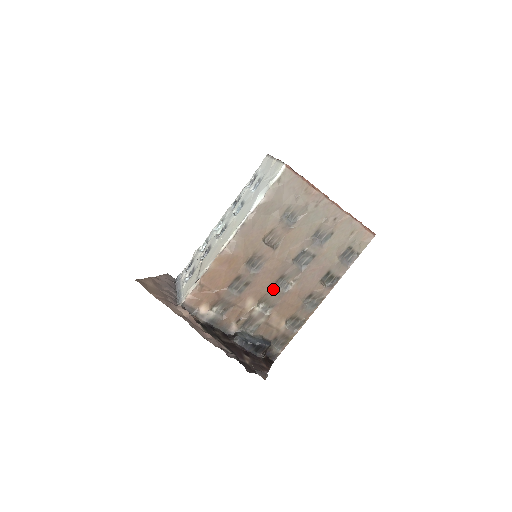
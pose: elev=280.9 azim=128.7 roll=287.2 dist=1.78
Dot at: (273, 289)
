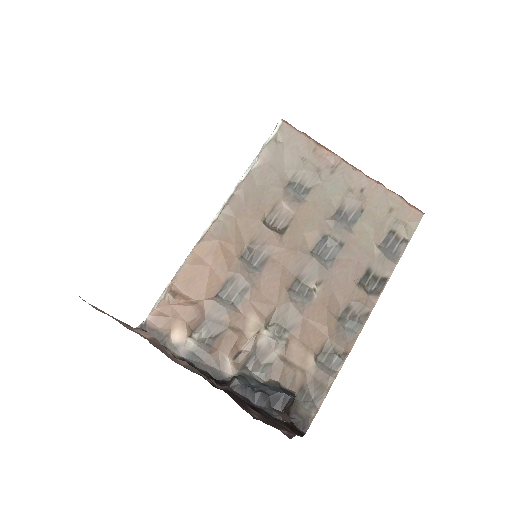
Dot at: (287, 298)
